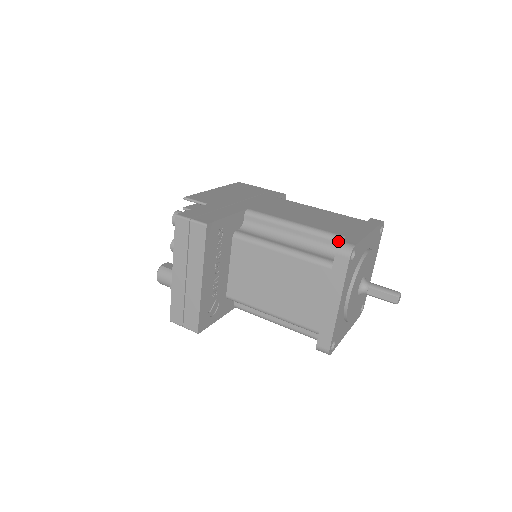
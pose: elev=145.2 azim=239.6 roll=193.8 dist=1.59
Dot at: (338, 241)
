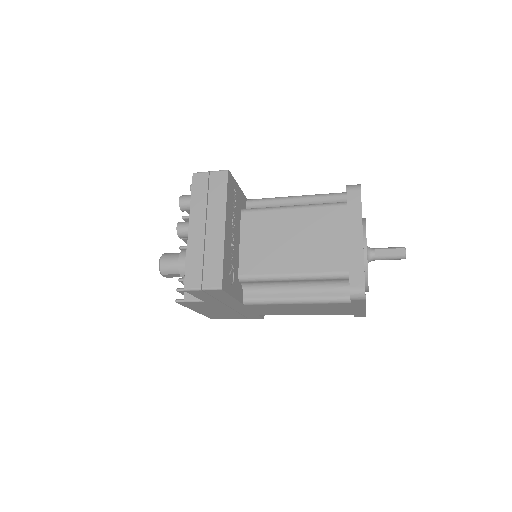
Dot at: (342, 194)
